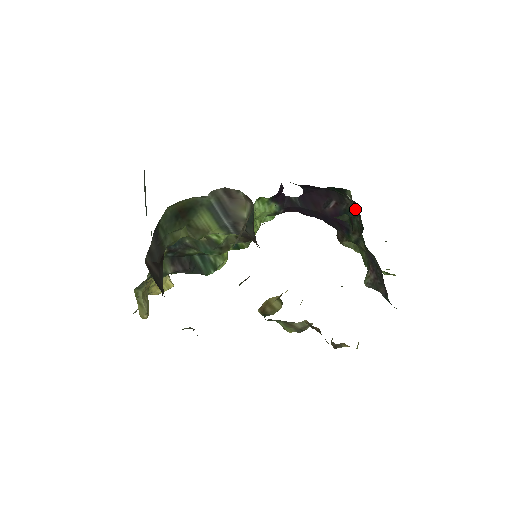
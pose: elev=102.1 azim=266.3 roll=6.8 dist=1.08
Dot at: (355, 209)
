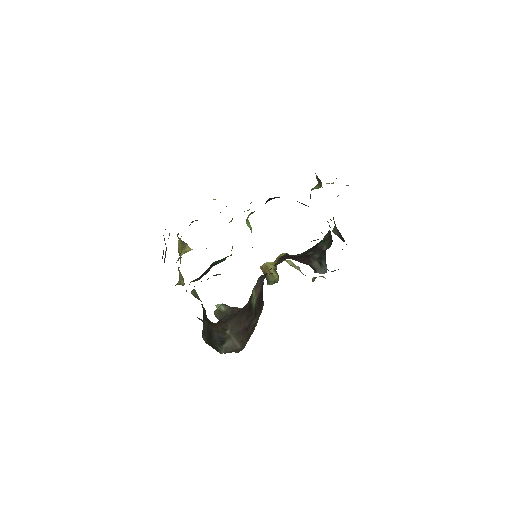
Dot at: occluded
